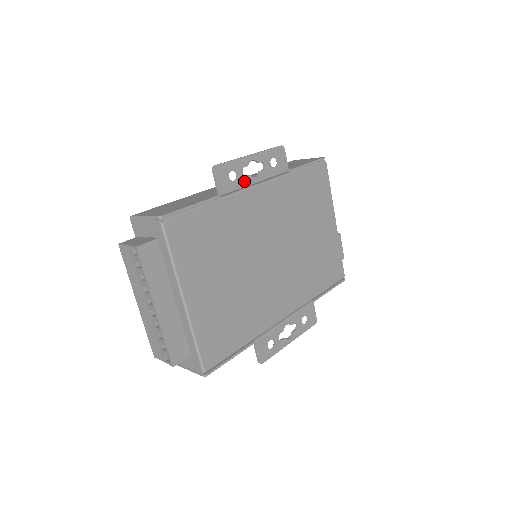
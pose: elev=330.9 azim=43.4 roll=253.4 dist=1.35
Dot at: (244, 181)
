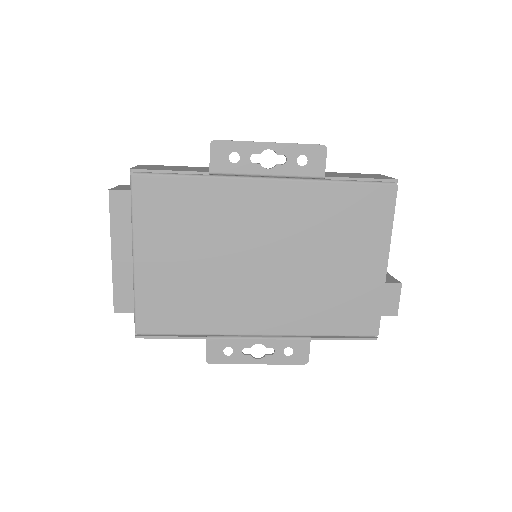
Dot at: (249, 168)
